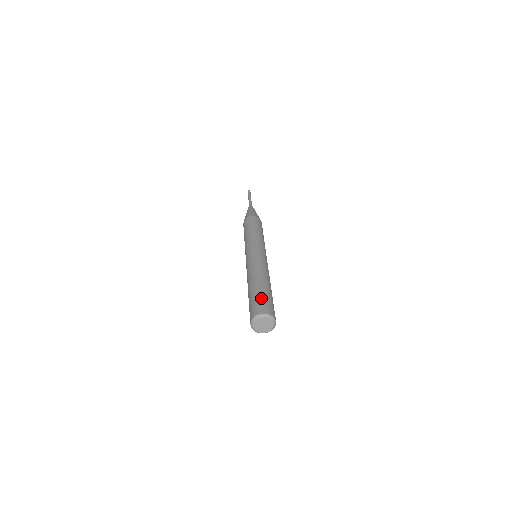
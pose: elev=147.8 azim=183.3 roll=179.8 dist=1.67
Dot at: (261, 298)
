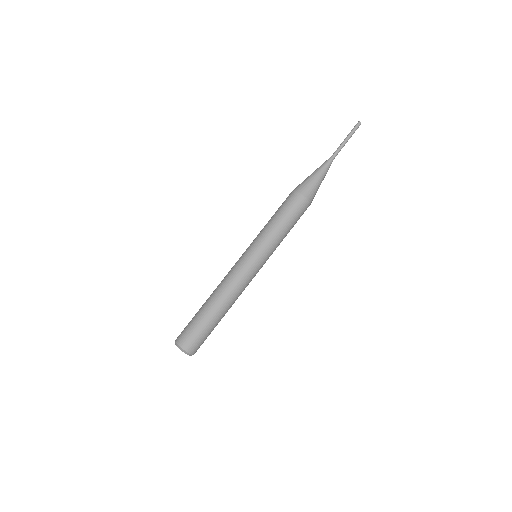
Dot at: (194, 328)
